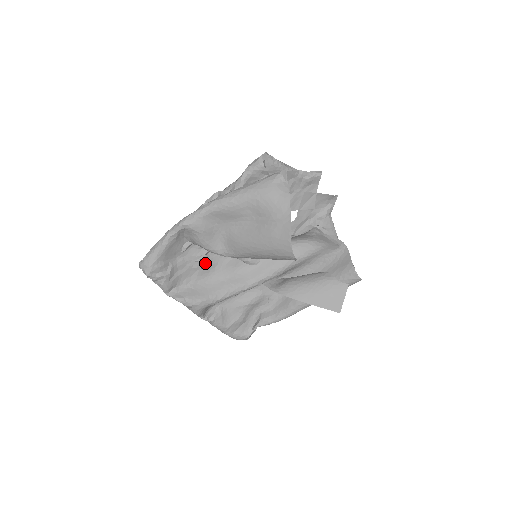
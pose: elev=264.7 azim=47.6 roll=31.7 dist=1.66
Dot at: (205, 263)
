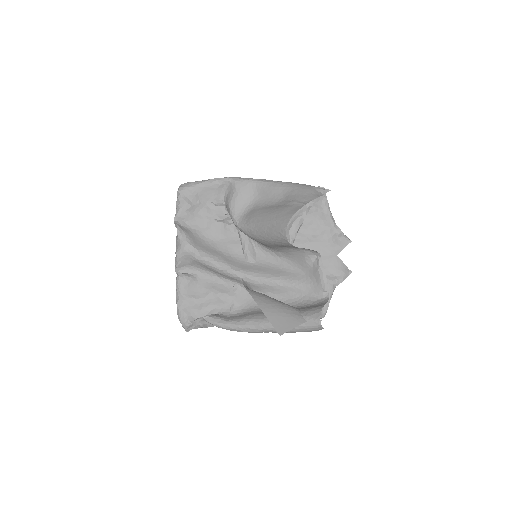
Dot at: (219, 228)
